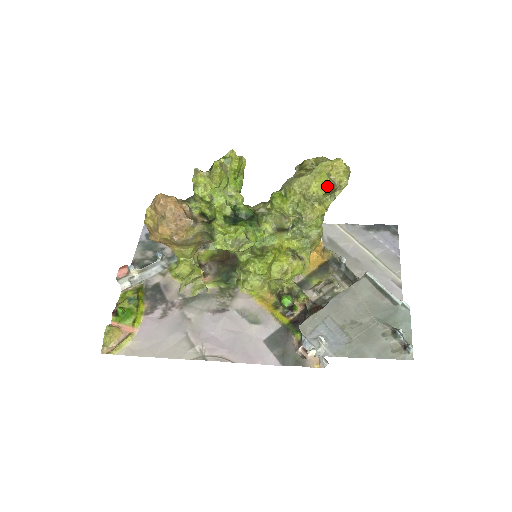
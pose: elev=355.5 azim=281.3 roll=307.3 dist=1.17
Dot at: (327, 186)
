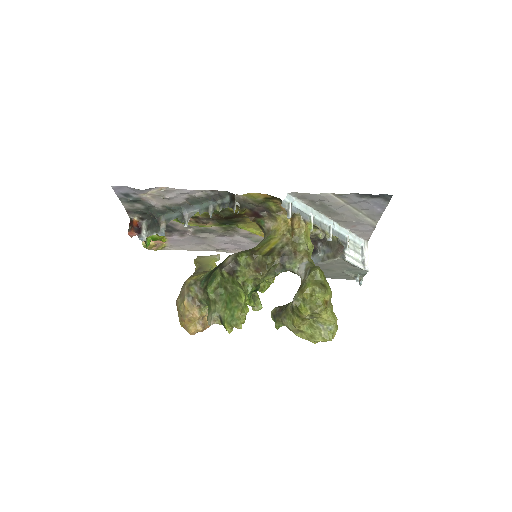
Dot at: occluded
